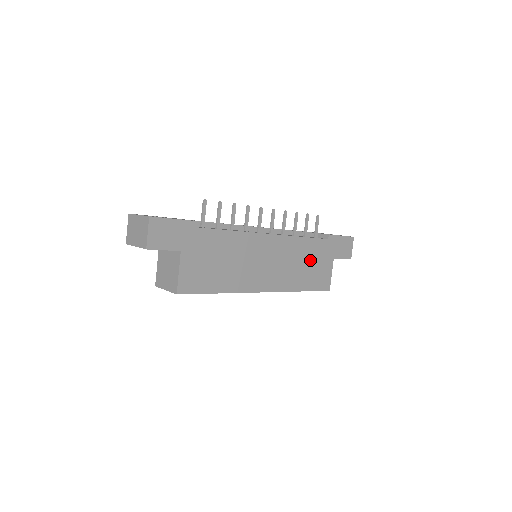
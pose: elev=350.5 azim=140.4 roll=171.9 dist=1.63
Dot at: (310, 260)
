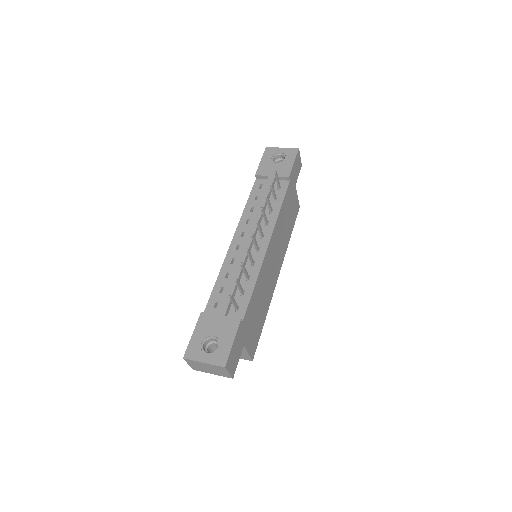
Dot at: (287, 213)
